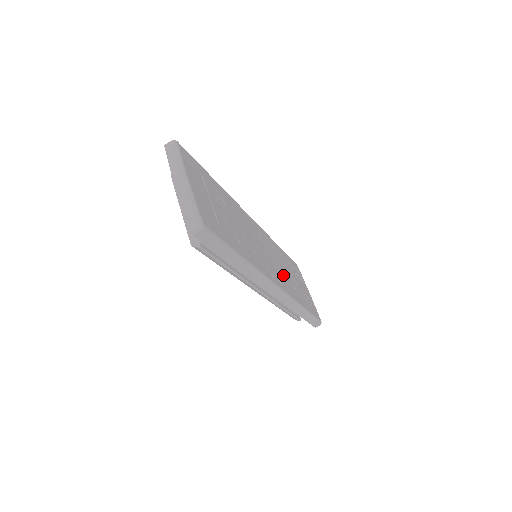
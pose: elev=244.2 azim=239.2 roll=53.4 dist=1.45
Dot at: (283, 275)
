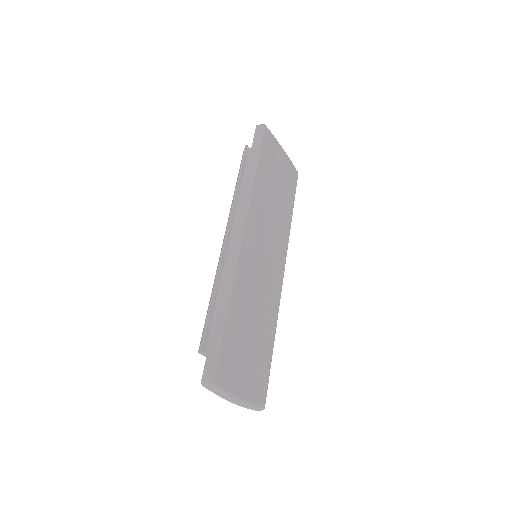
Dot at: (276, 232)
